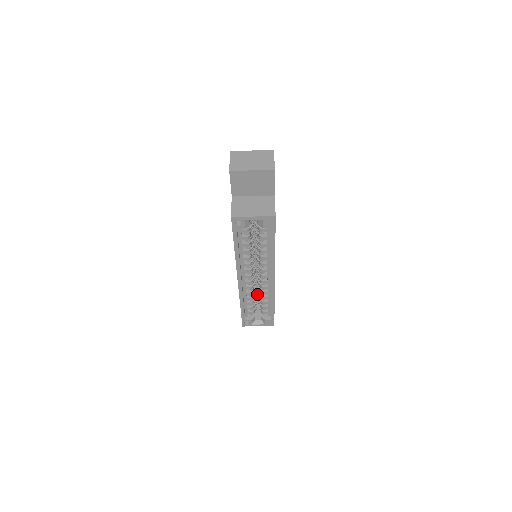
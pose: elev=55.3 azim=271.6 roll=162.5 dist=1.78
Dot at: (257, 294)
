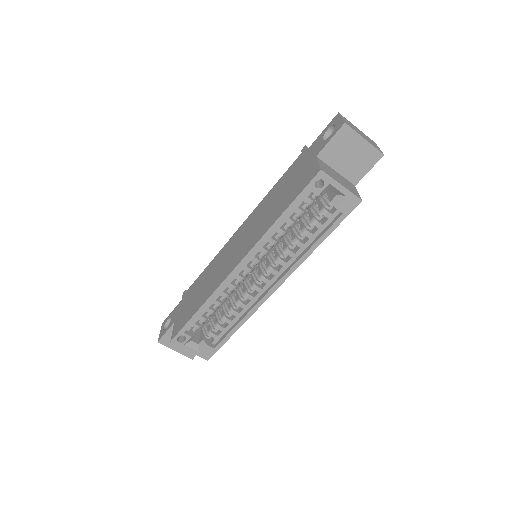
Dot at: occluded
